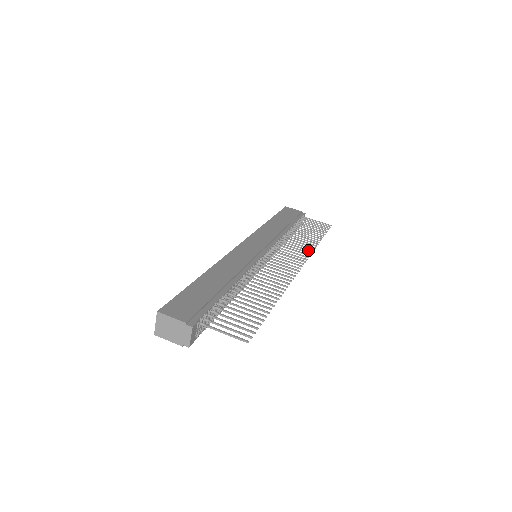
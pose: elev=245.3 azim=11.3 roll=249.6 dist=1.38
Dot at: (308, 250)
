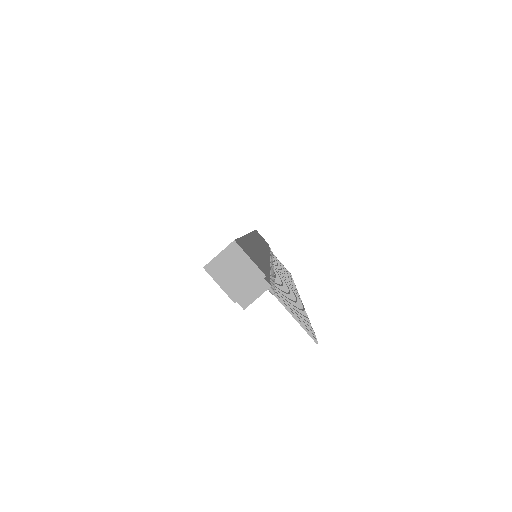
Dot at: (292, 283)
